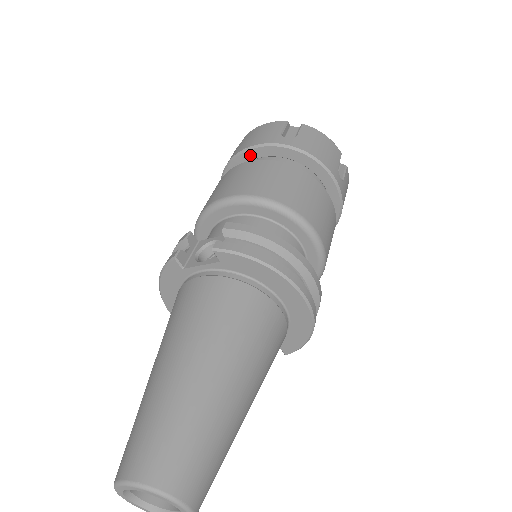
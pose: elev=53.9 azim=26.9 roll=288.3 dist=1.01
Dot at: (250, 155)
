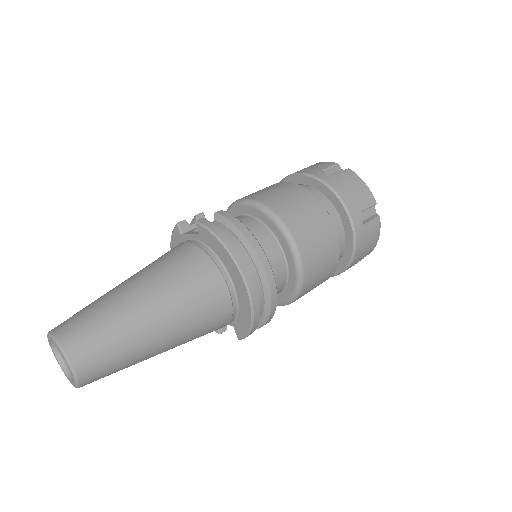
Dot at: (293, 180)
